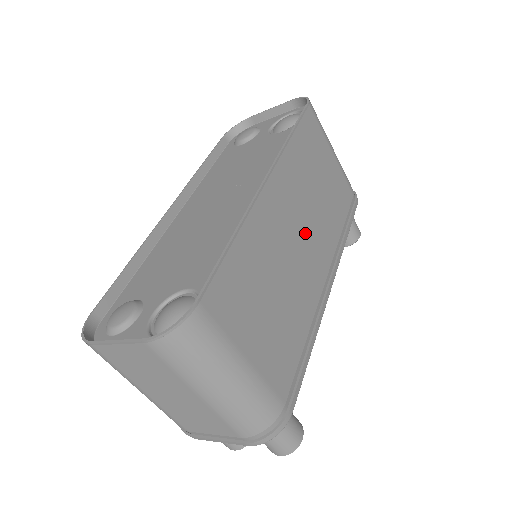
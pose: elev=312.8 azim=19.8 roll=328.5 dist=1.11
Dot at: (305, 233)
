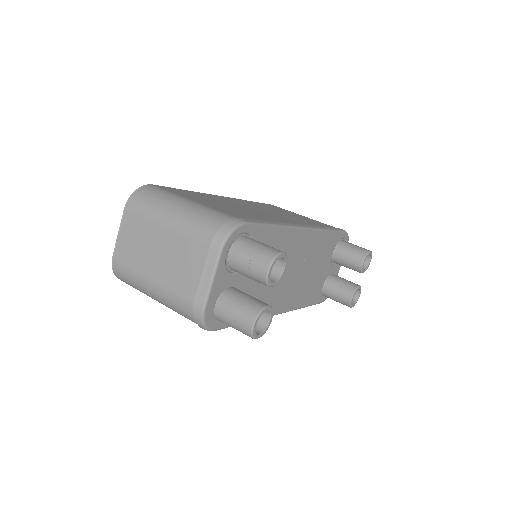
Dot at: (267, 212)
